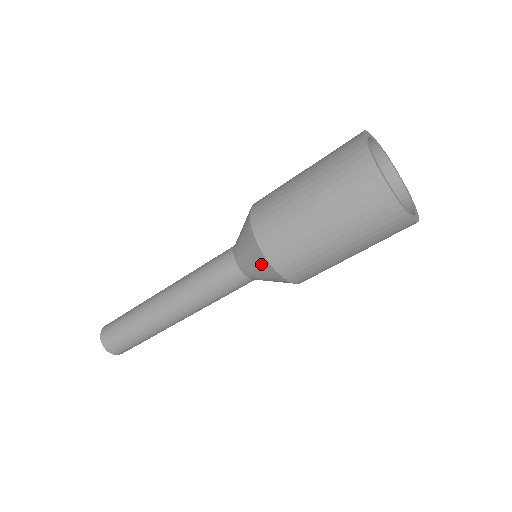
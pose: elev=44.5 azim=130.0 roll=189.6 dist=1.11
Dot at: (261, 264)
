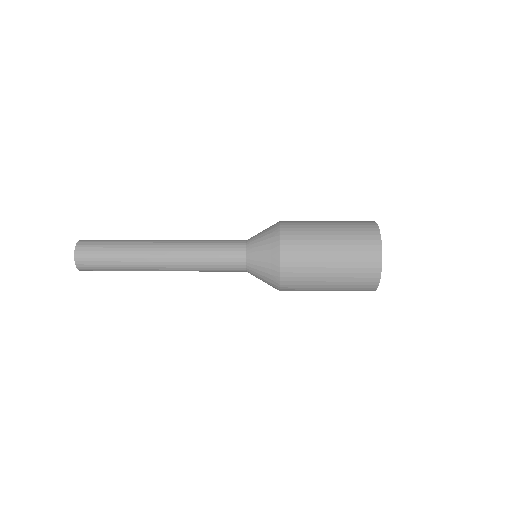
Dot at: (271, 281)
